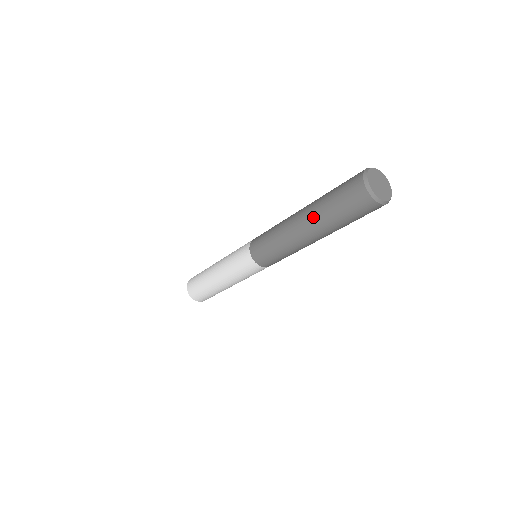
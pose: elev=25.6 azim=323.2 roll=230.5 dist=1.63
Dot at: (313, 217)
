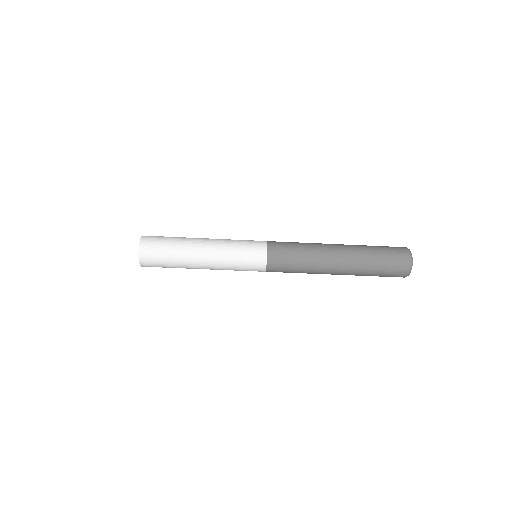
Dot at: (354, 247)
